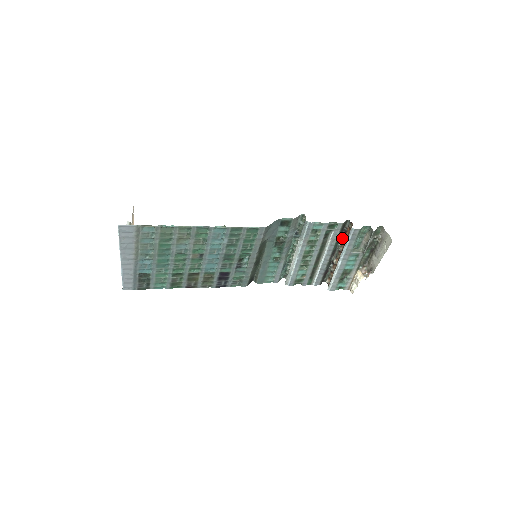
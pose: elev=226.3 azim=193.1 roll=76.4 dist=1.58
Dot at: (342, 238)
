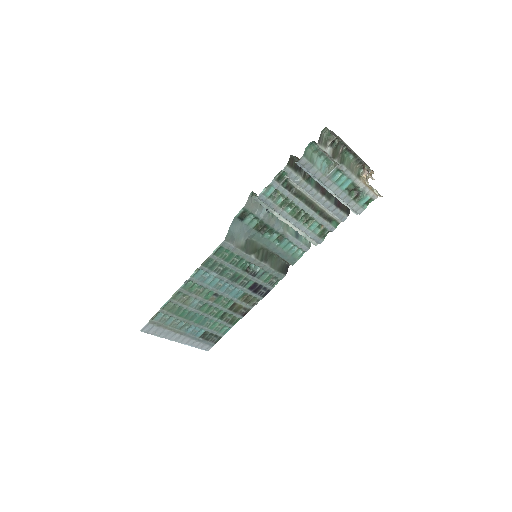
Dot at: occluded
